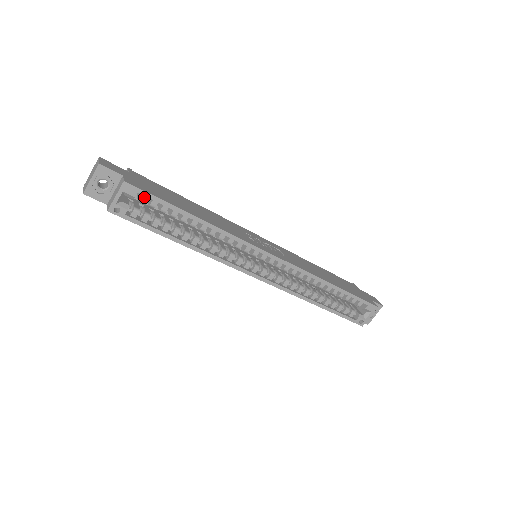
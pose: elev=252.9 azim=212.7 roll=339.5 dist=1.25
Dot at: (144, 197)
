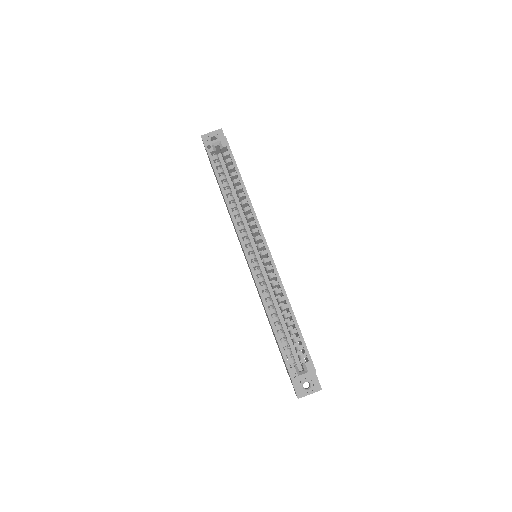
Dot at: (227, 153)
